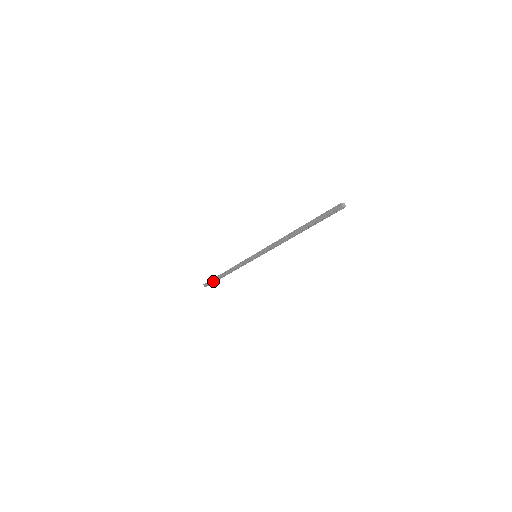
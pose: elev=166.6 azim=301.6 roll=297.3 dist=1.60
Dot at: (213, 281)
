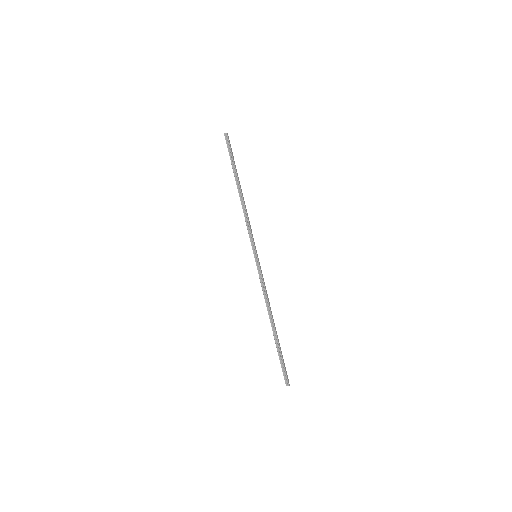
Dot at: (279, 357)
